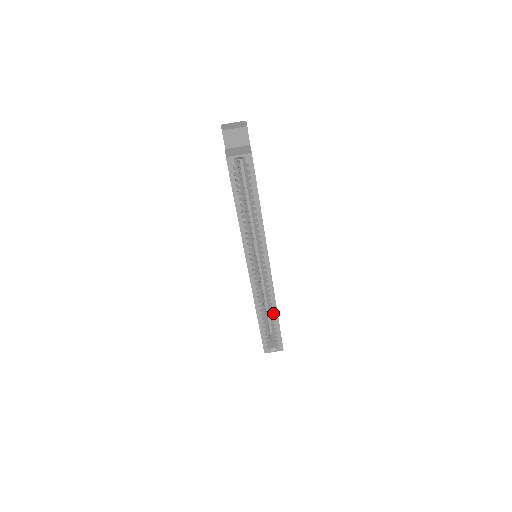
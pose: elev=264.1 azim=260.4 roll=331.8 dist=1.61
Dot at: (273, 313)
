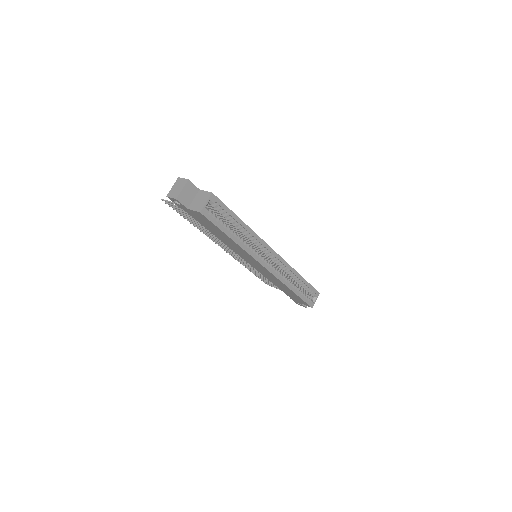
Dot at: (298, 278)
